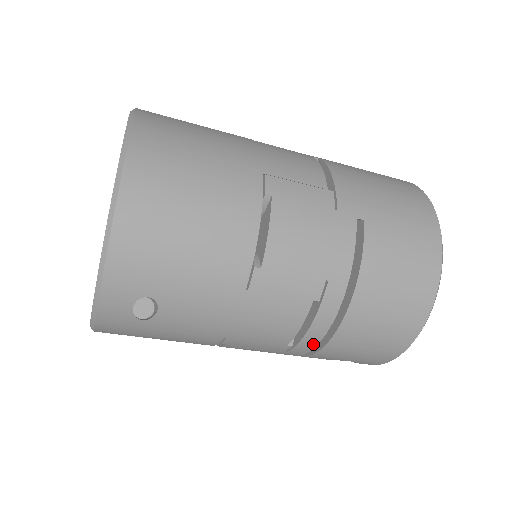
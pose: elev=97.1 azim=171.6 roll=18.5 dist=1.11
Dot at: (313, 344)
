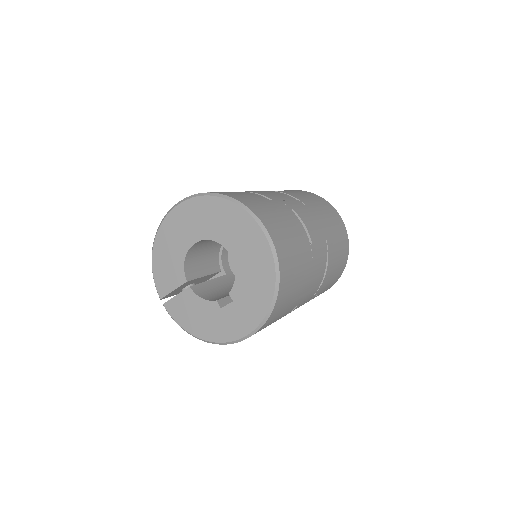
Dot at: occluded
